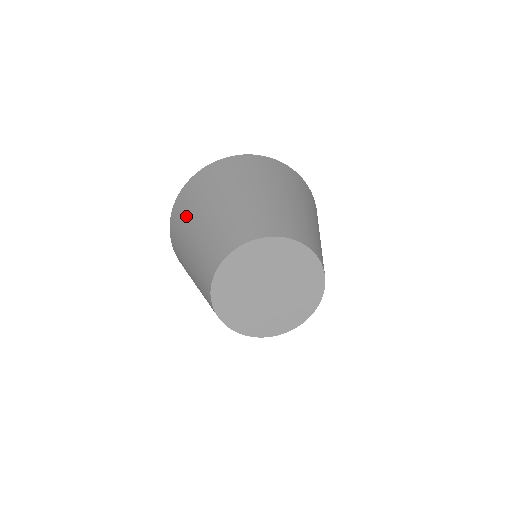
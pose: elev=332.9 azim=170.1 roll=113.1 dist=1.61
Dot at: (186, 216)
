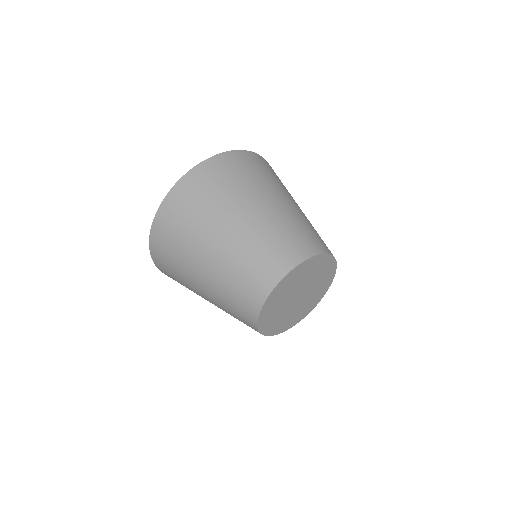
Dot at: (229, 190)
